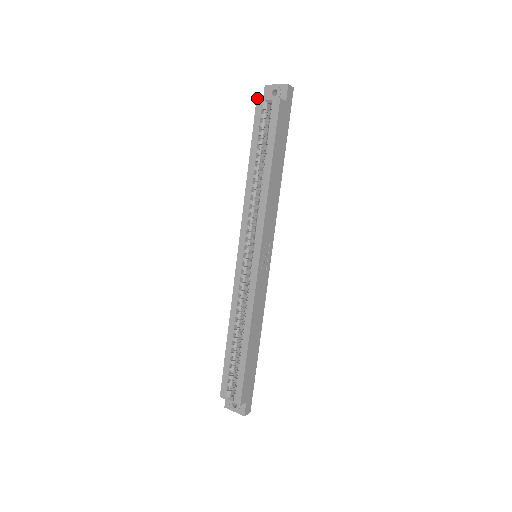
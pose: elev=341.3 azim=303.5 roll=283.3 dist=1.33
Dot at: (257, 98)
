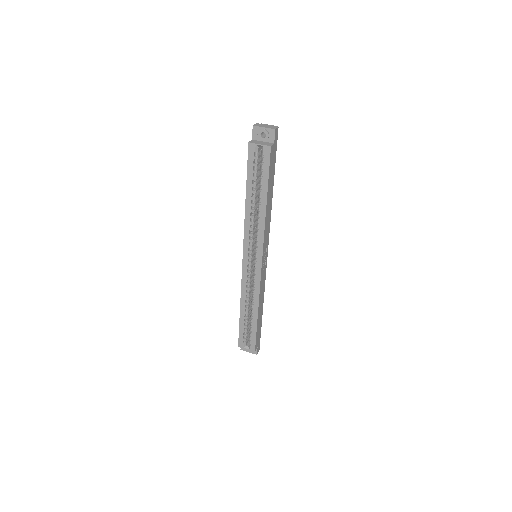
Dot at: (249, 142)
